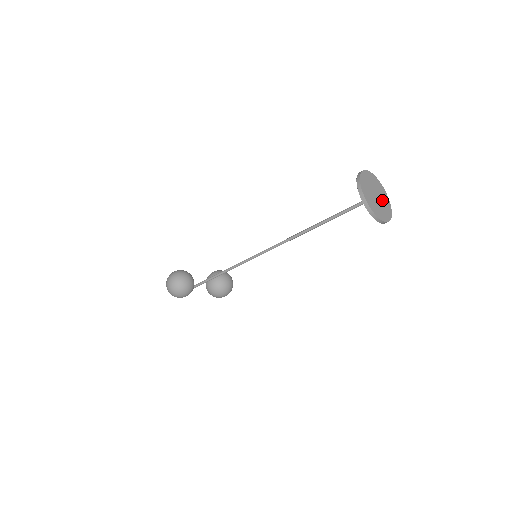
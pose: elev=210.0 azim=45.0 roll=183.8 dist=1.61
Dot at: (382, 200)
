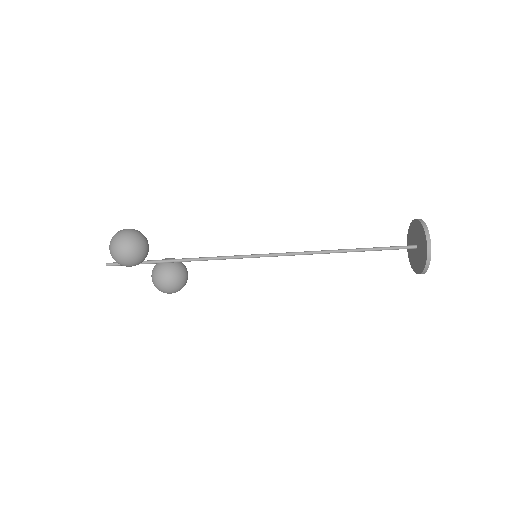
Dot at: occluded
